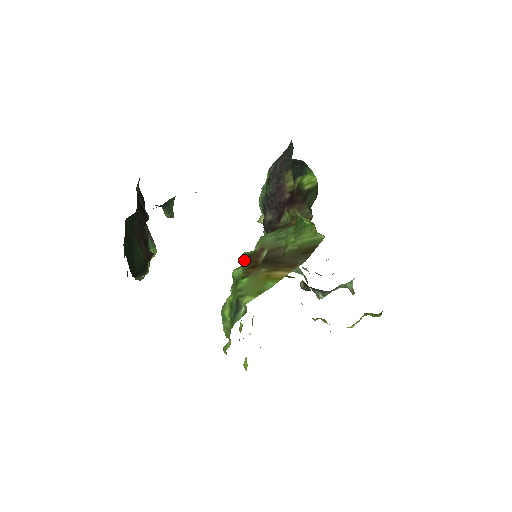
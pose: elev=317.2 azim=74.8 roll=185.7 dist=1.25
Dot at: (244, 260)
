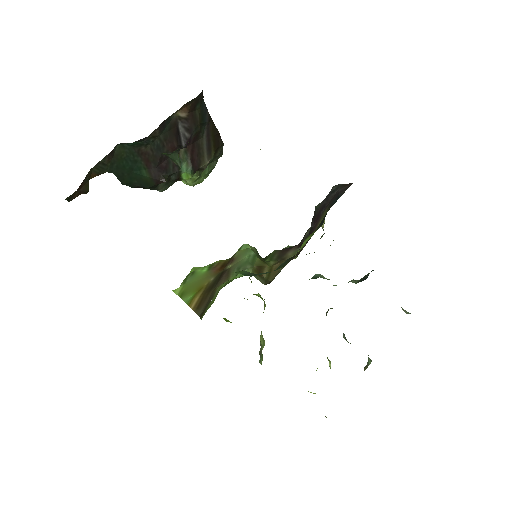
Dot at: occluded
